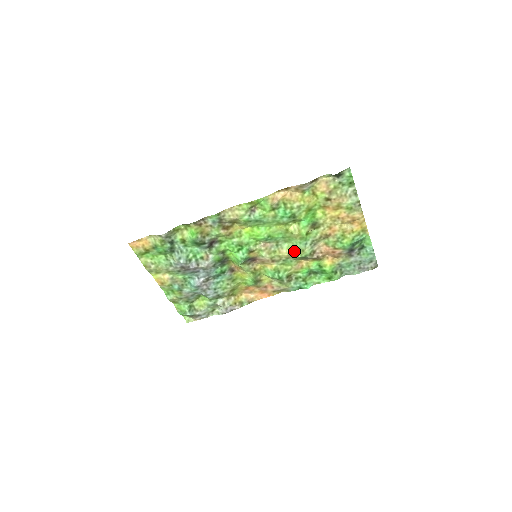
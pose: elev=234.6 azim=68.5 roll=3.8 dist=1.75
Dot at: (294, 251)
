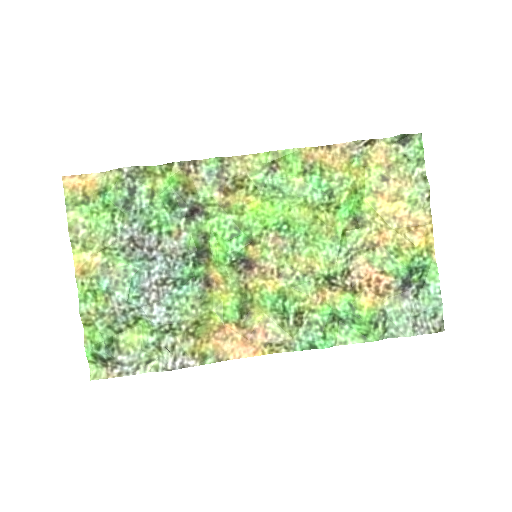
Dot at: (318, 261)
